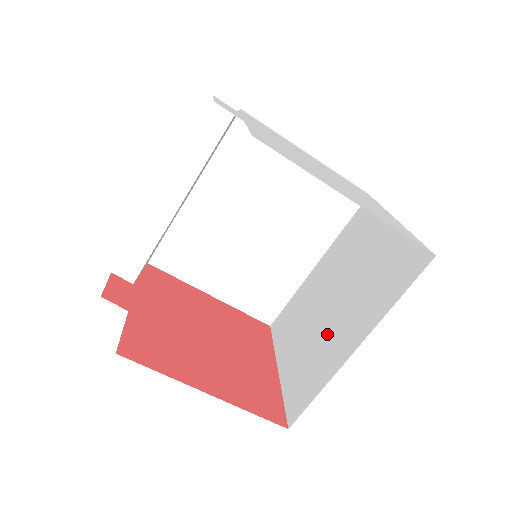
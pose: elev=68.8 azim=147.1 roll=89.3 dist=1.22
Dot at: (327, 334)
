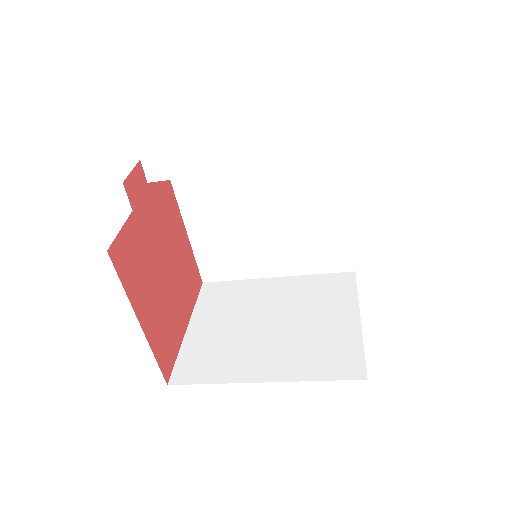
Dot at: (248, 345)
